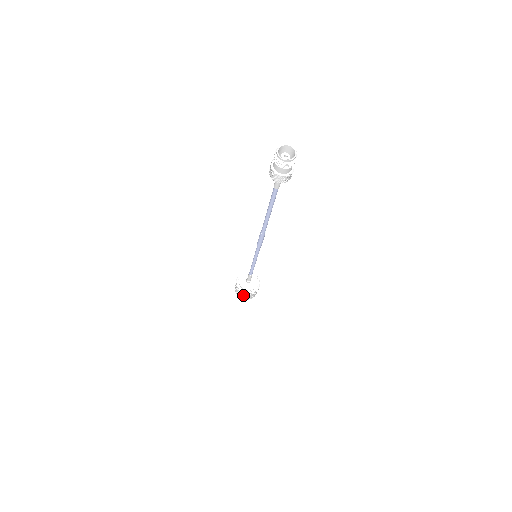
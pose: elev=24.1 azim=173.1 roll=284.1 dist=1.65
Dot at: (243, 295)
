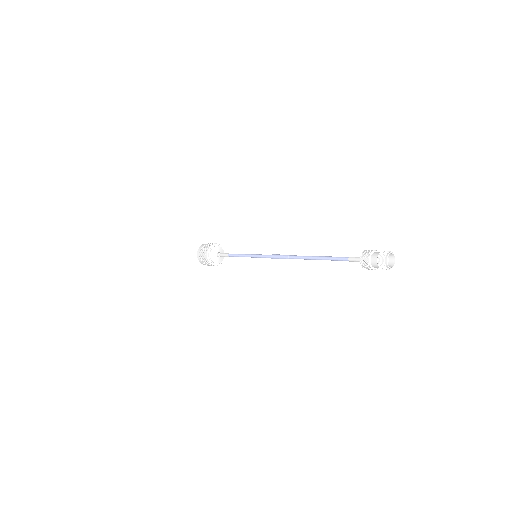
Dot at: occluded
